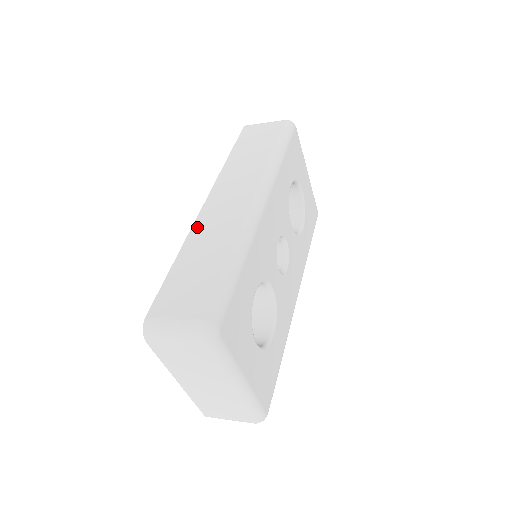
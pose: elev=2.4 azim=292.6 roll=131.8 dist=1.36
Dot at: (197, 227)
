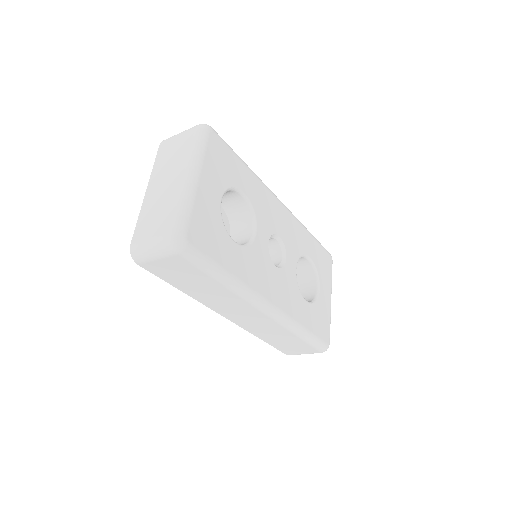
Dot at: occluded
